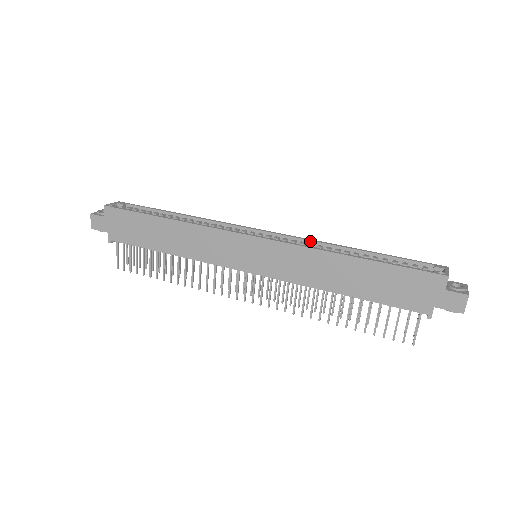
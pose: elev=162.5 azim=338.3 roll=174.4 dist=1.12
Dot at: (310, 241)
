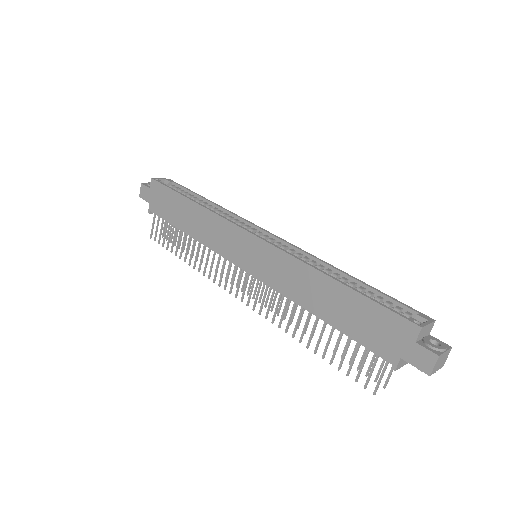
Dot at: (307, 254)
